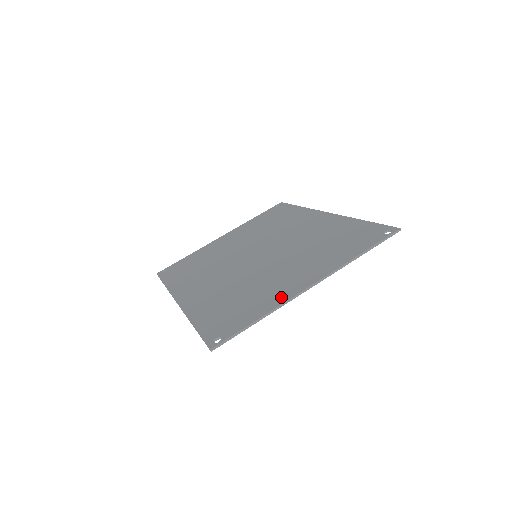
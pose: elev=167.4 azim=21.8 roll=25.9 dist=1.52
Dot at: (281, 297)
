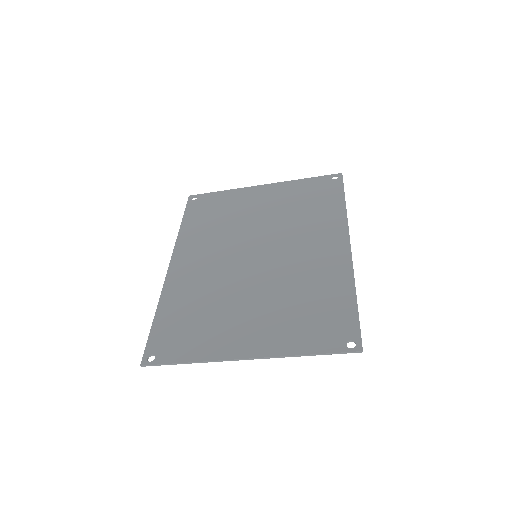
Dot at: (219, 350)
